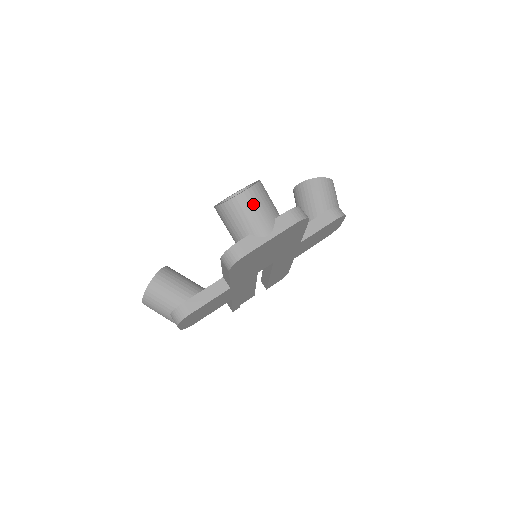
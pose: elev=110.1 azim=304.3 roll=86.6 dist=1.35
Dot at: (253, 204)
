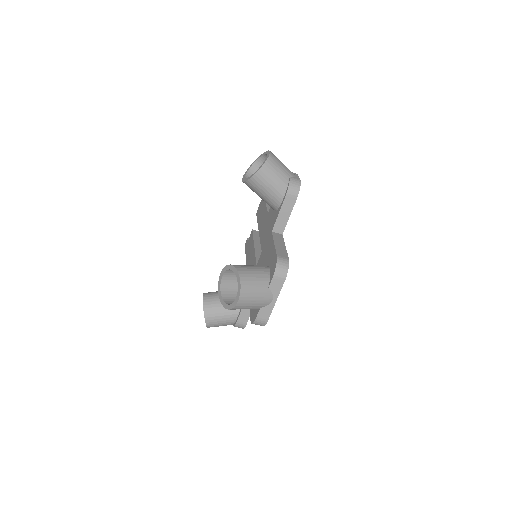
Dot at: (250, 299)
